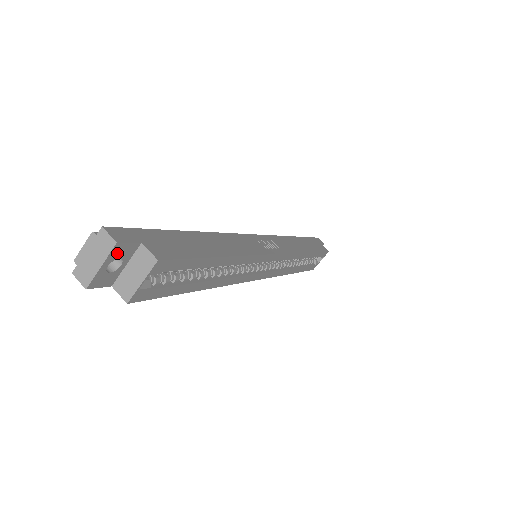
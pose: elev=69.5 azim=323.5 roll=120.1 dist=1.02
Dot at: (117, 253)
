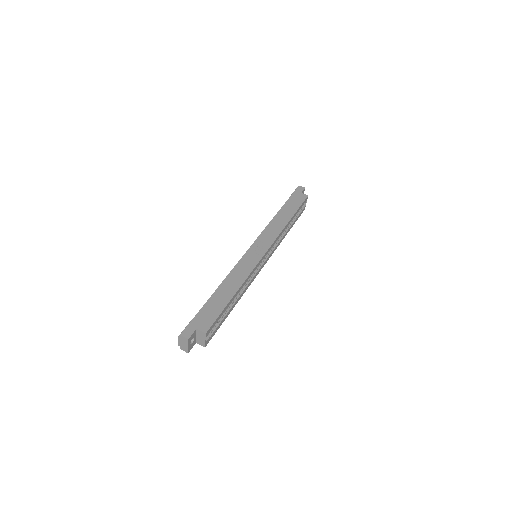
Dot at: (190, 339)
